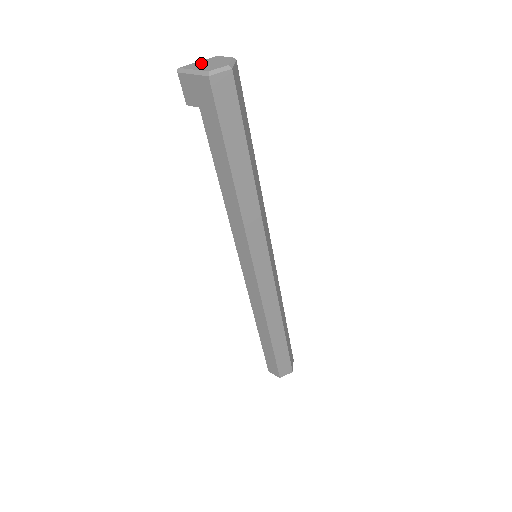
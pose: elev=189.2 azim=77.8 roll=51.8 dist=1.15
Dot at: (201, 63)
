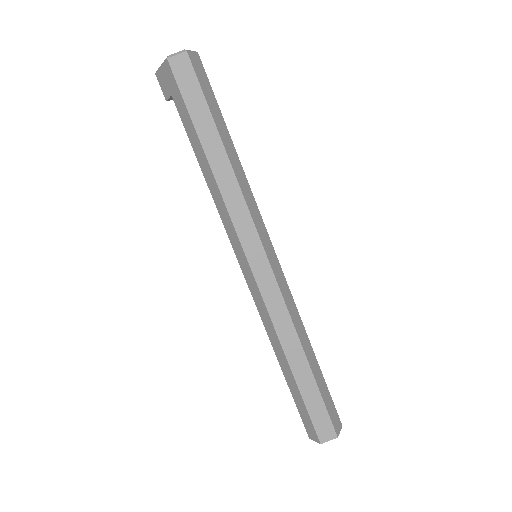
Dot at: occluded
